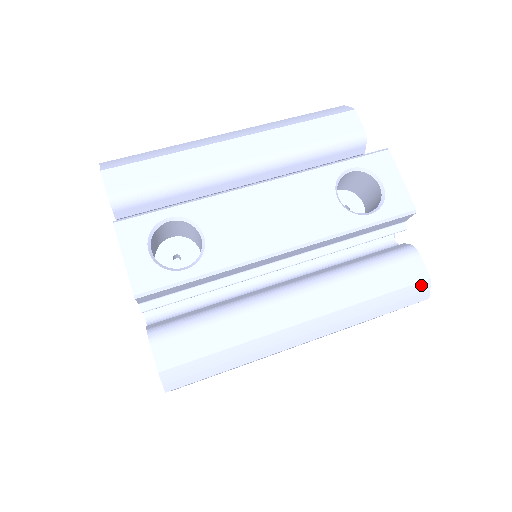
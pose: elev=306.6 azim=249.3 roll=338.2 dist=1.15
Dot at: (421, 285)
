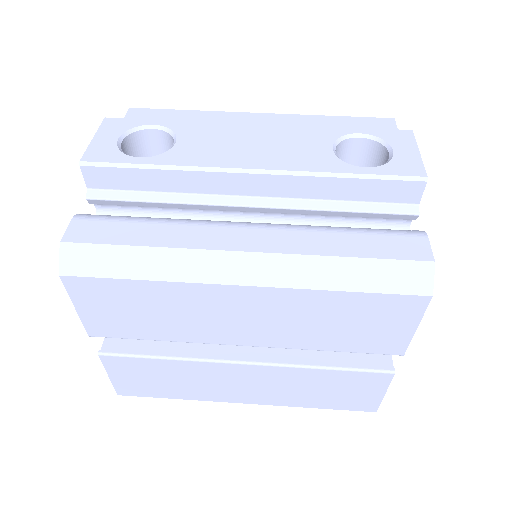
Dot at: (419, 266)
